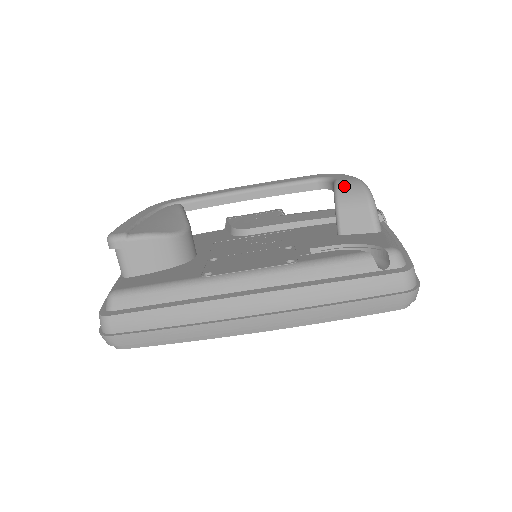
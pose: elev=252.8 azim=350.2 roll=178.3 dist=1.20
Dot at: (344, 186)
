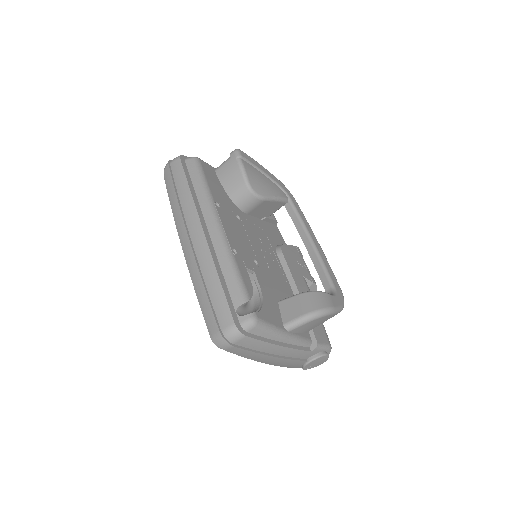
Dot at: (322, 296)
